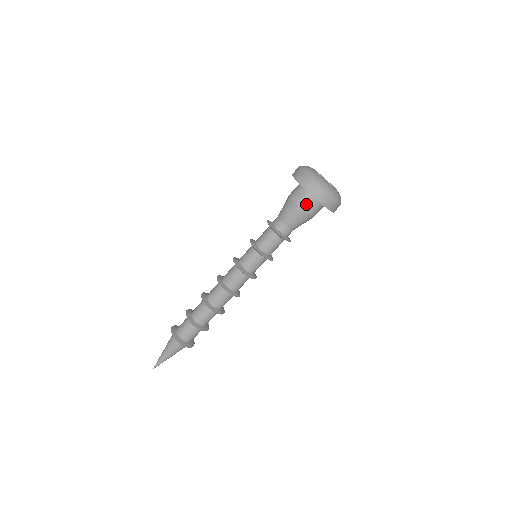
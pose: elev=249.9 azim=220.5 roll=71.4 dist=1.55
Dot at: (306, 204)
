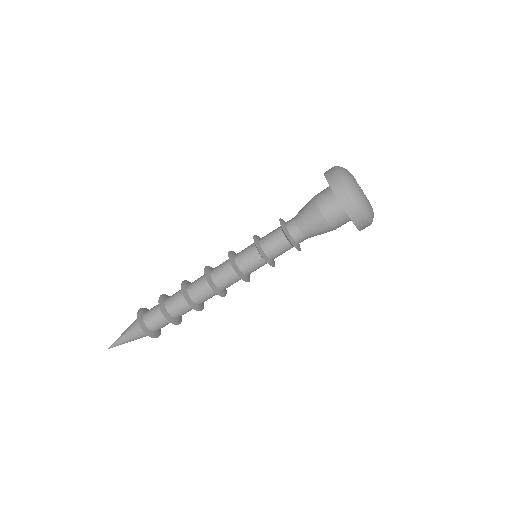
Dot at: (326, 205)
